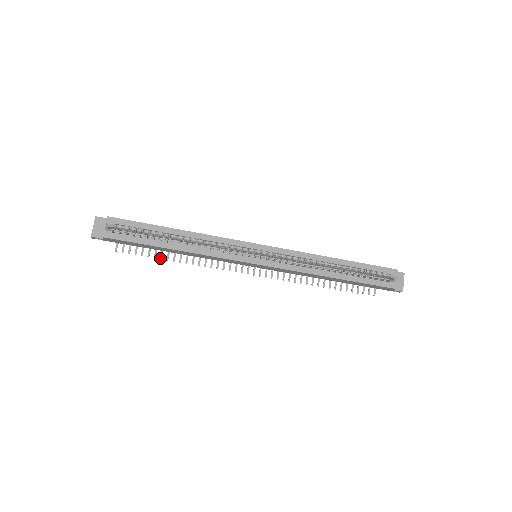
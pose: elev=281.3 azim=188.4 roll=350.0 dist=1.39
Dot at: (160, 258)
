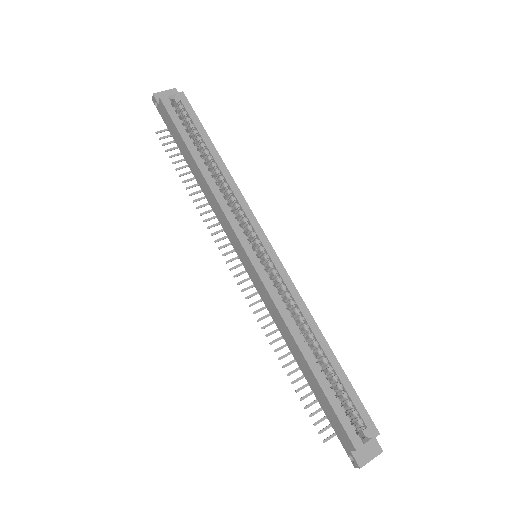
Dot at: (180, 174)
